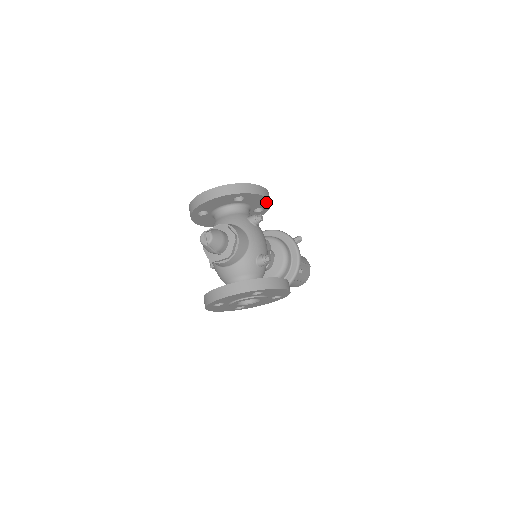
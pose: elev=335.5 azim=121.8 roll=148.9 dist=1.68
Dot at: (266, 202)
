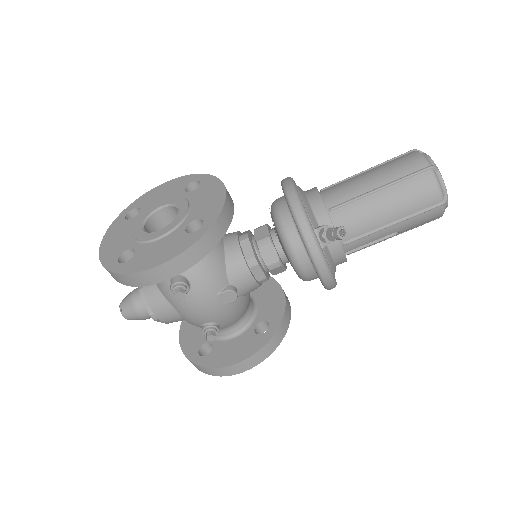
Dot at: (185, 264)
